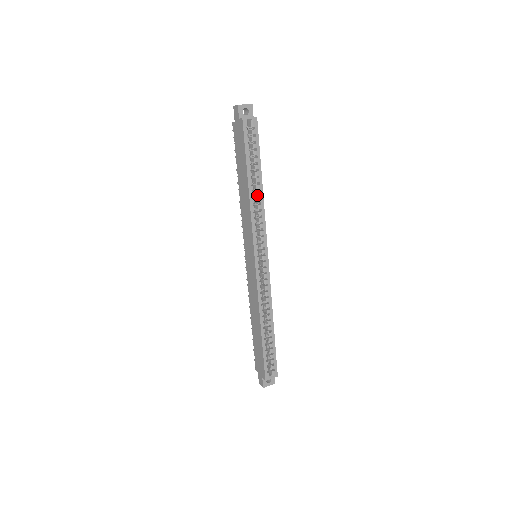
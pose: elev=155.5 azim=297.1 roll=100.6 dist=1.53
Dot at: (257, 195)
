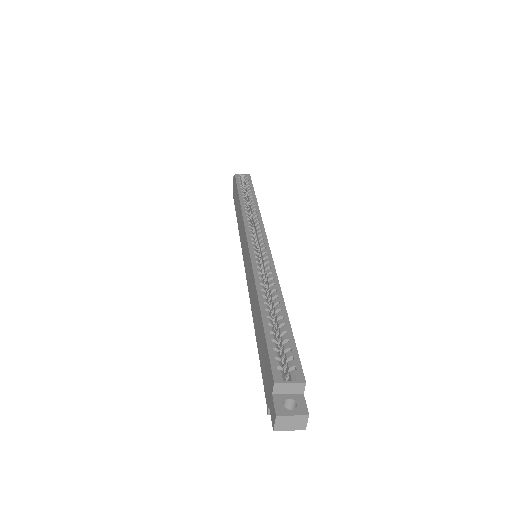
Dot at: (251, 206)
